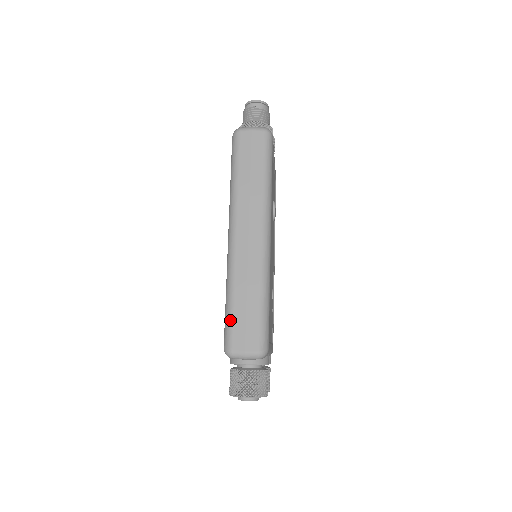
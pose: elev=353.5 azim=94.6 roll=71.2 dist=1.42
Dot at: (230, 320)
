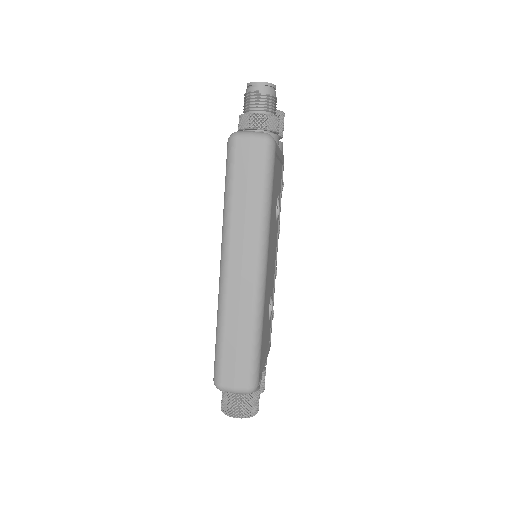
Dot at: (220, 356)
